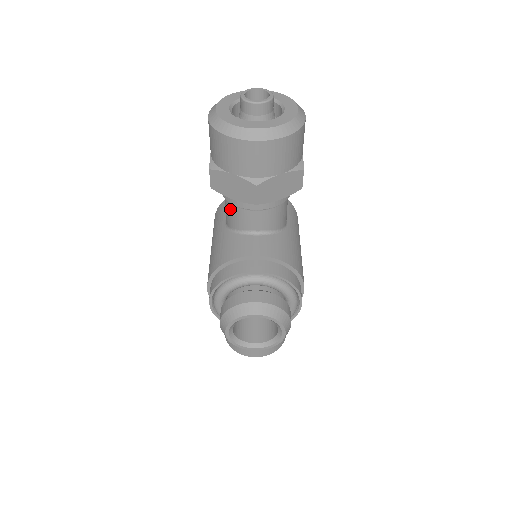
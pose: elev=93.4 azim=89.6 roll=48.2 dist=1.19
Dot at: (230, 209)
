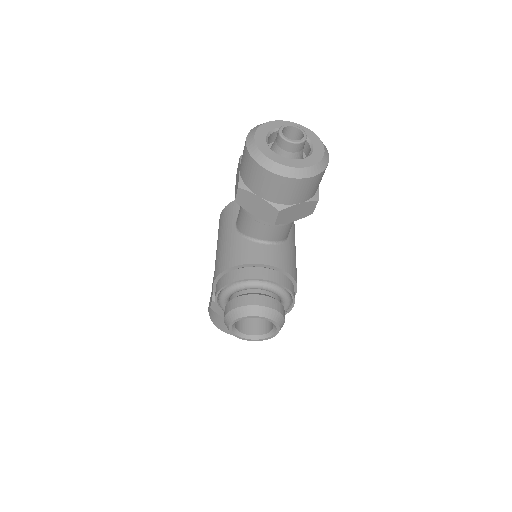
Dot at: (246, 219)
